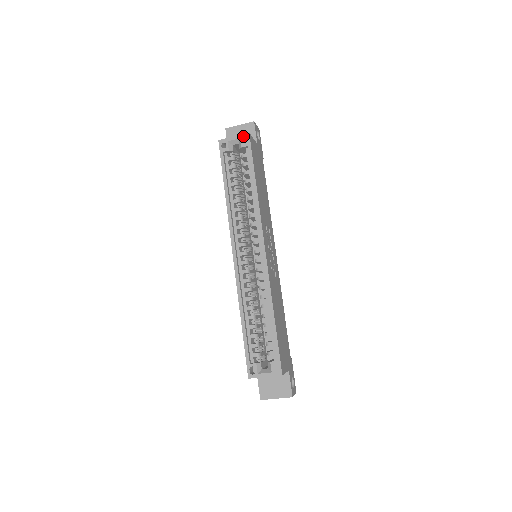
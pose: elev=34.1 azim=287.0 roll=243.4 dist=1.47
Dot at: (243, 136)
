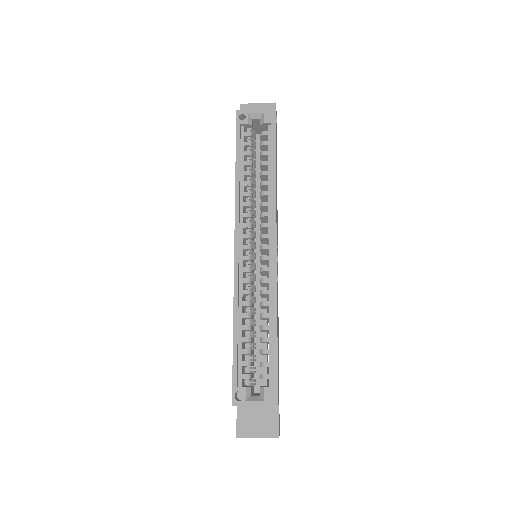
Dot at: (267, 111)
